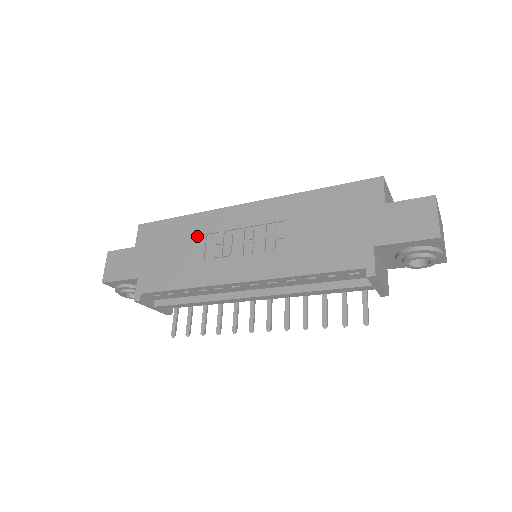
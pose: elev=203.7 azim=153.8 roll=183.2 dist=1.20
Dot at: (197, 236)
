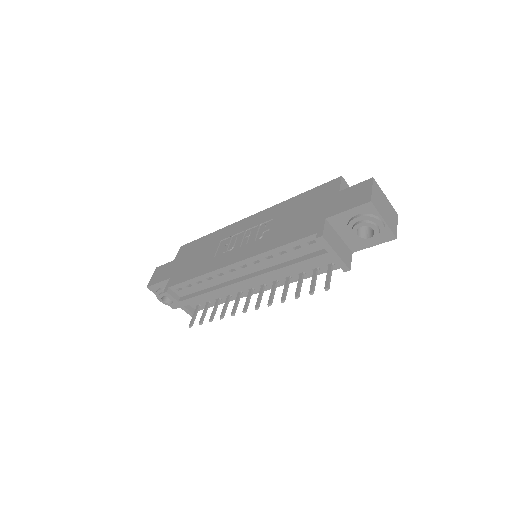
Dot at: (214, 243)
